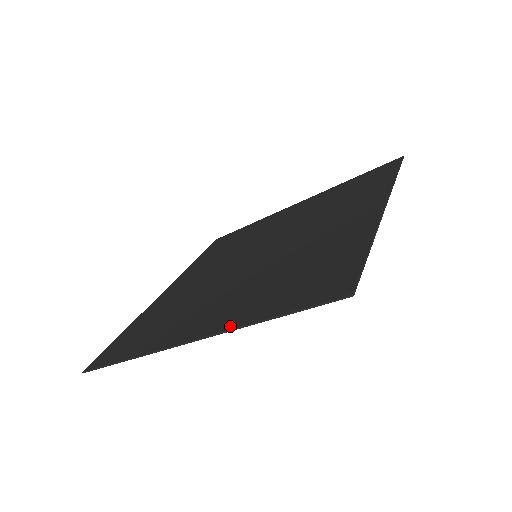
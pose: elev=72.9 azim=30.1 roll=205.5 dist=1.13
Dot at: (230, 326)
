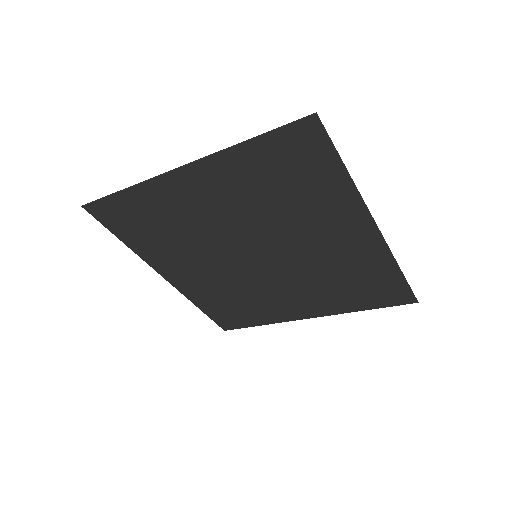
Dot at: (218, 156)
